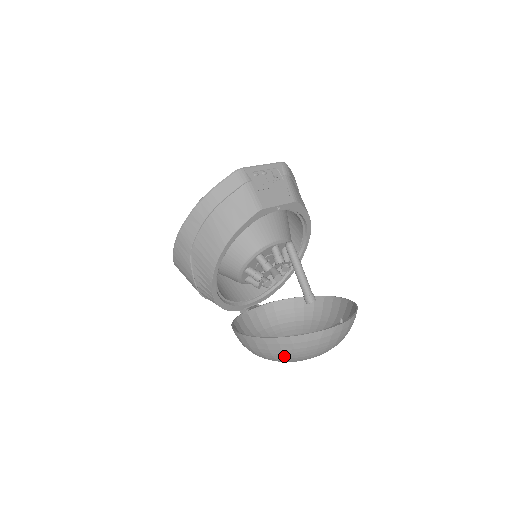
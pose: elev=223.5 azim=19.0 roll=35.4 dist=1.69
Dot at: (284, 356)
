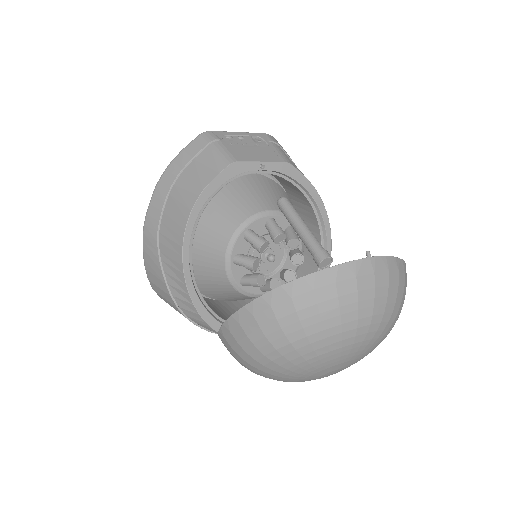
Dot at: (287, 335)
